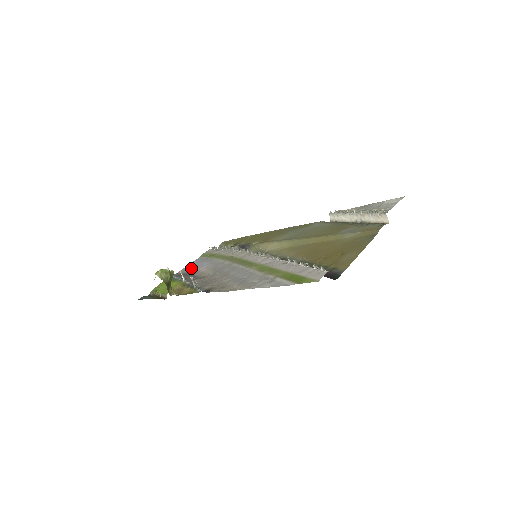
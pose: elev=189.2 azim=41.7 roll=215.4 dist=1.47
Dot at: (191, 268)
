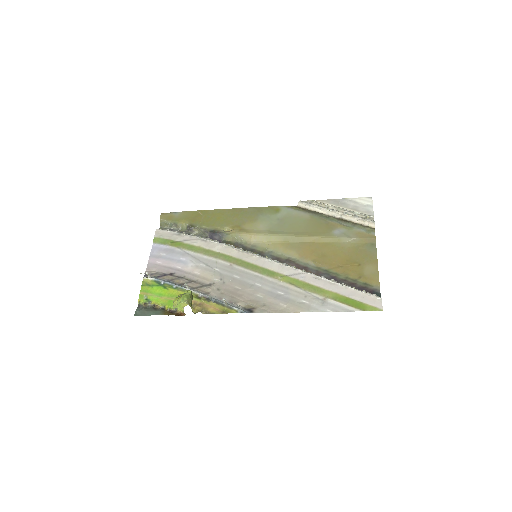
Dot at: (166, 264)
